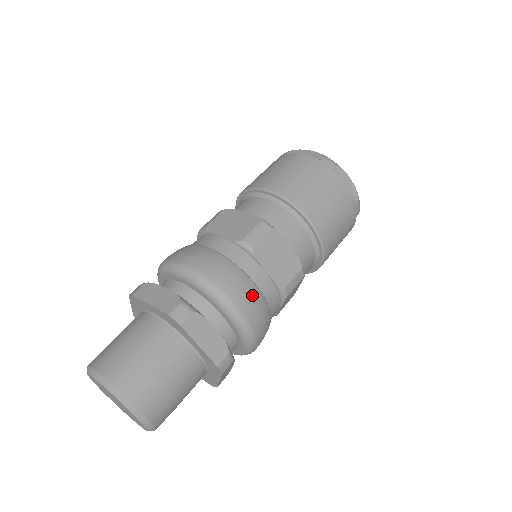
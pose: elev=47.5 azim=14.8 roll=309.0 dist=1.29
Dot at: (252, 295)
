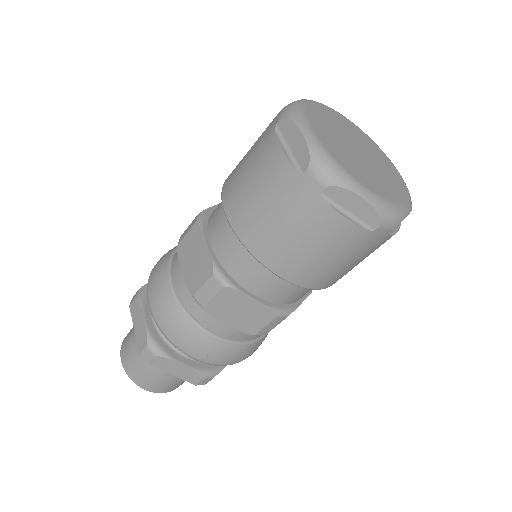
Dot at: (211, 347)
